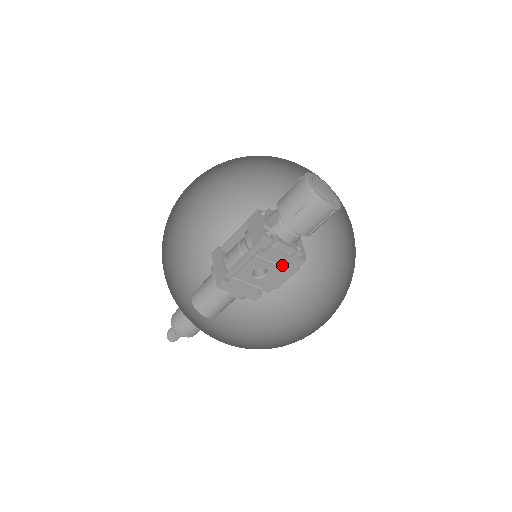
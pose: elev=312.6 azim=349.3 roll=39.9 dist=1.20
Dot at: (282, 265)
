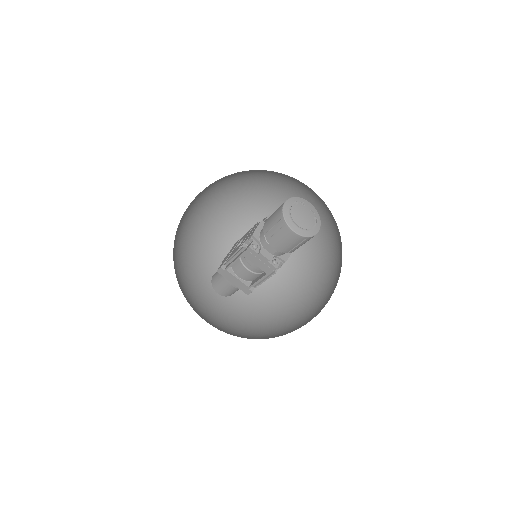
Dot at: occluded
